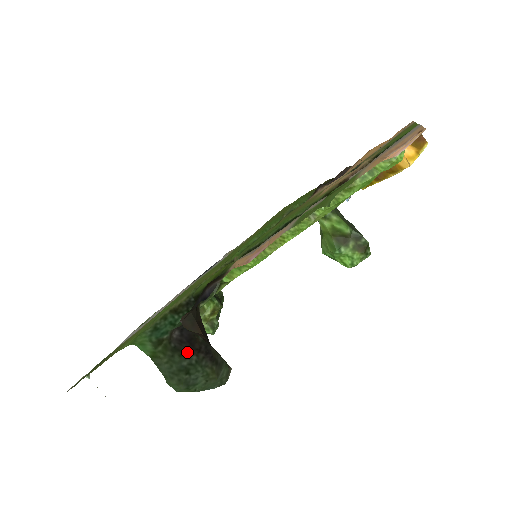
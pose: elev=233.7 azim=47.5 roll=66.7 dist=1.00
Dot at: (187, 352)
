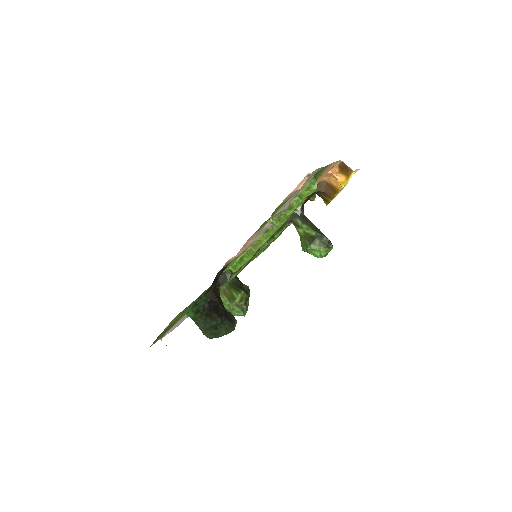
Dot at: (215, 316)
